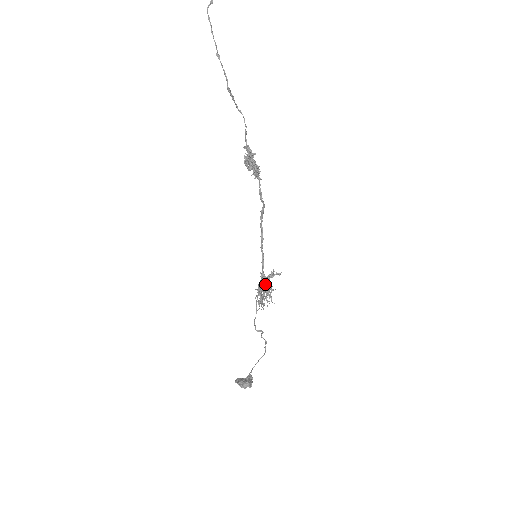
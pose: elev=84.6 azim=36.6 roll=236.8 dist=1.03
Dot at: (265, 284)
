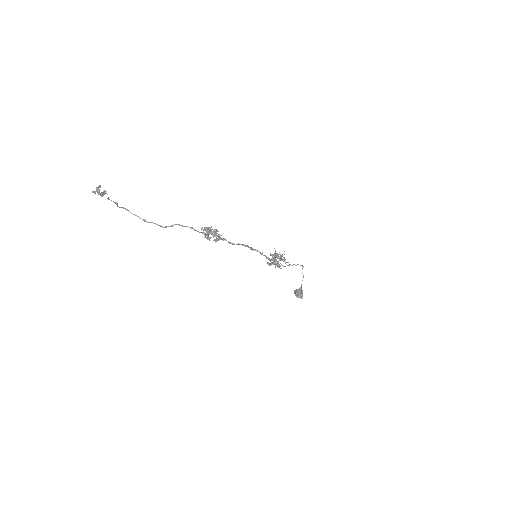
Dot at: occluded
